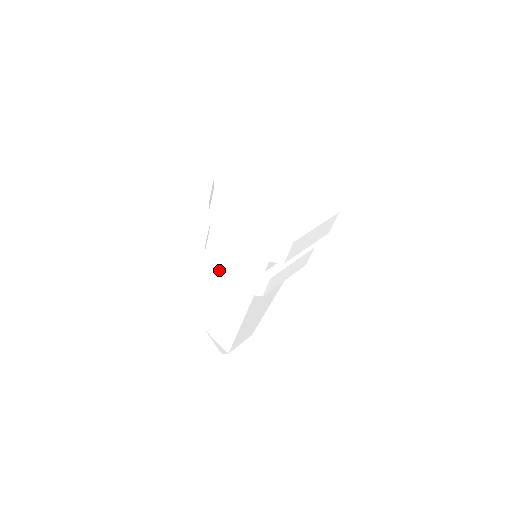
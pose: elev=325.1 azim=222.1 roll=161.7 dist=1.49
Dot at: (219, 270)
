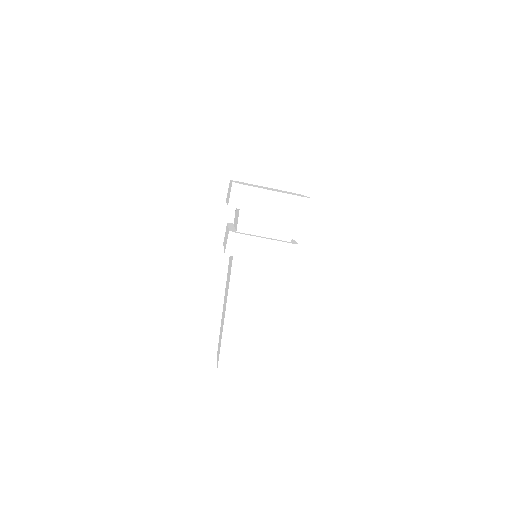
Dot at: (238, 276)
